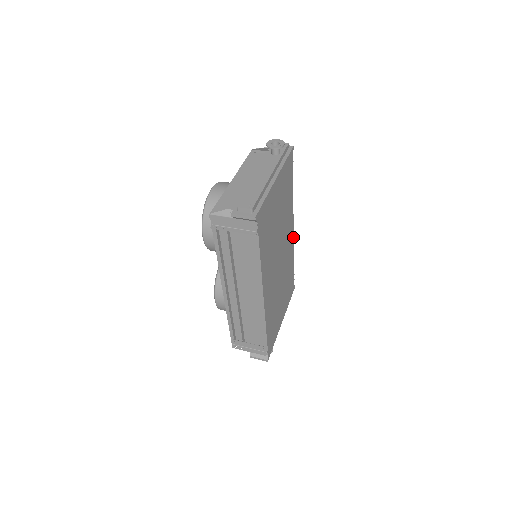
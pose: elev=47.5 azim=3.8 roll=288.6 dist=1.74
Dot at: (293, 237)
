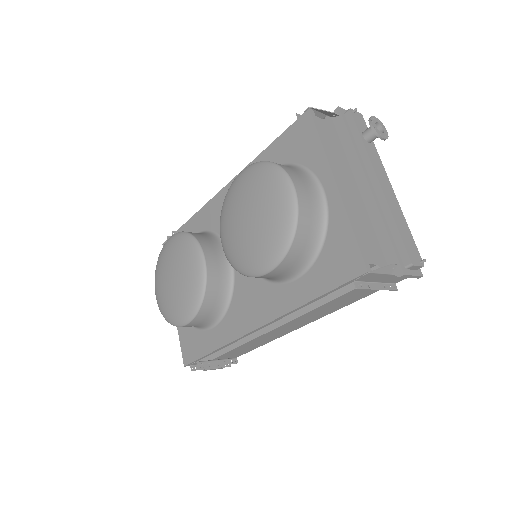
Dot at: occluded
